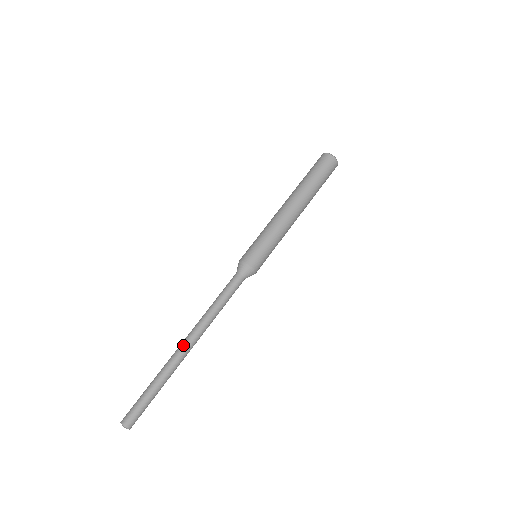
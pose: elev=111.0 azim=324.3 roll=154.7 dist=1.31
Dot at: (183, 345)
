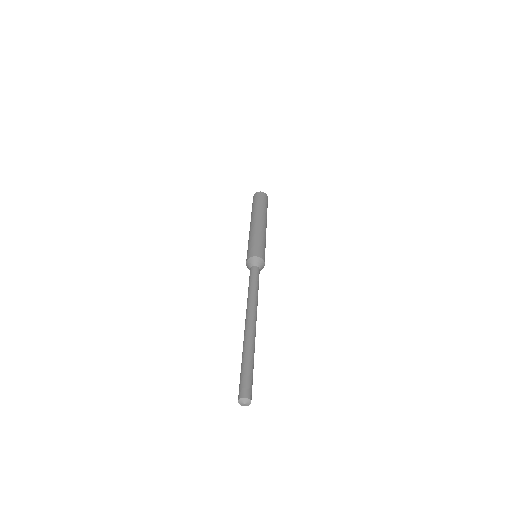
Dot at: (246, 323)
